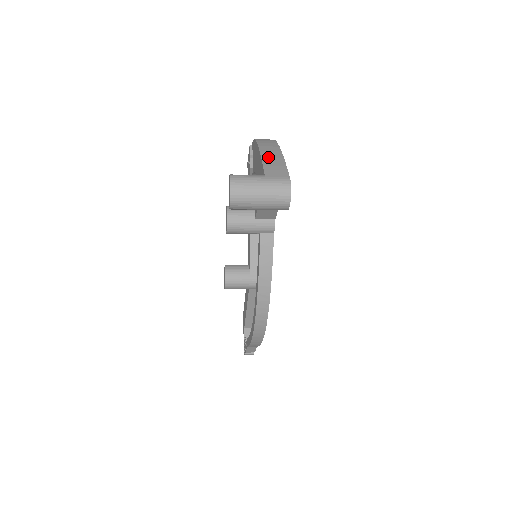
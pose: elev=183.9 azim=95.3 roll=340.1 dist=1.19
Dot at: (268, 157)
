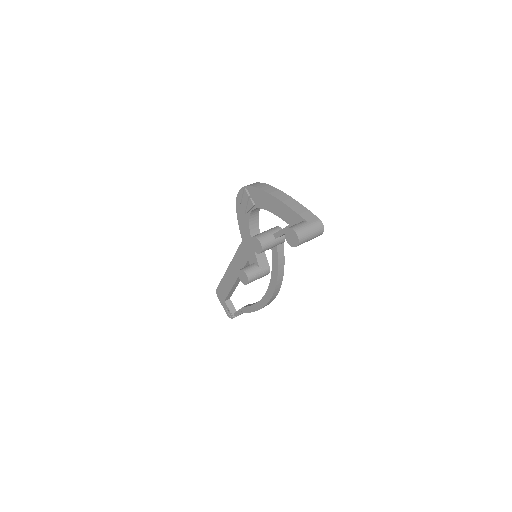
Dot at: (293, 206)
